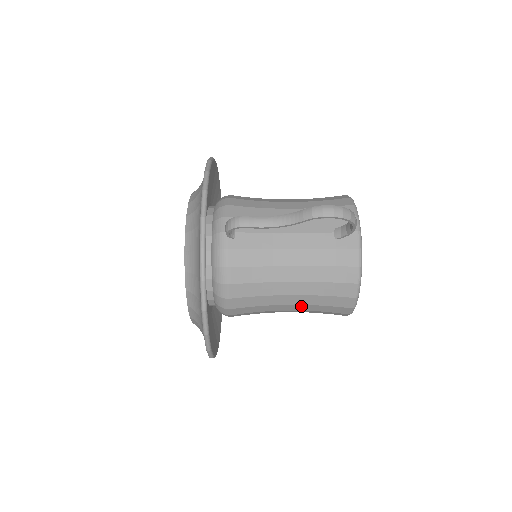
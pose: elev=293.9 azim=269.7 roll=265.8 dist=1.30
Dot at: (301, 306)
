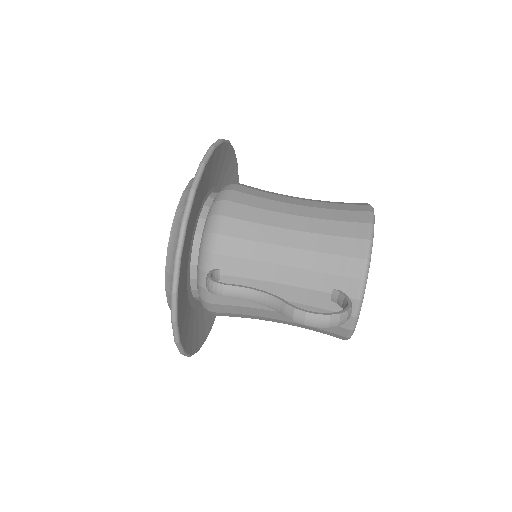
Dot at: occluded
